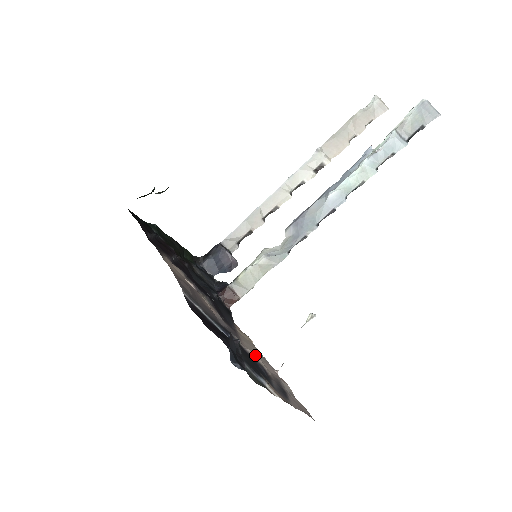
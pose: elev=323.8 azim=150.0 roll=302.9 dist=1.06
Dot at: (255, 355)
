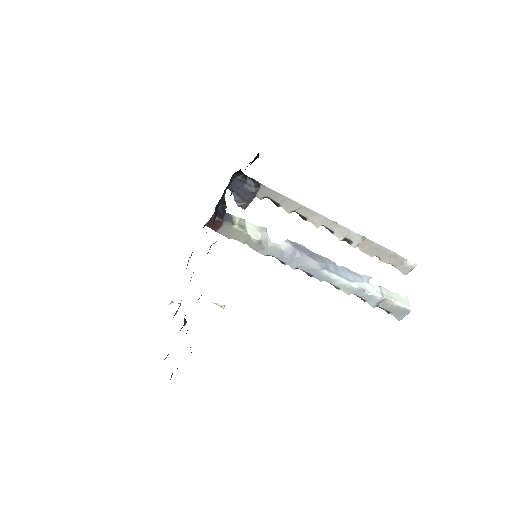
Dot at: occluded
